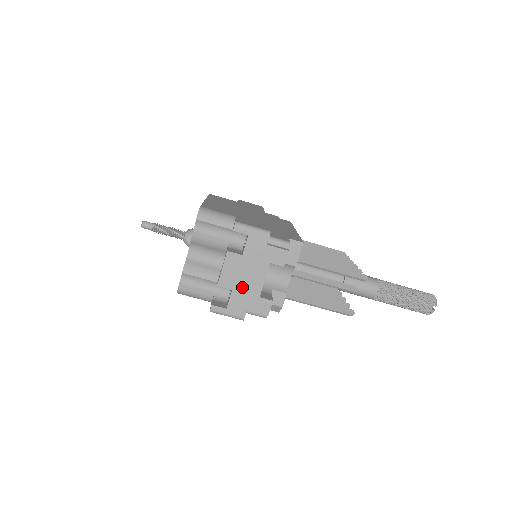
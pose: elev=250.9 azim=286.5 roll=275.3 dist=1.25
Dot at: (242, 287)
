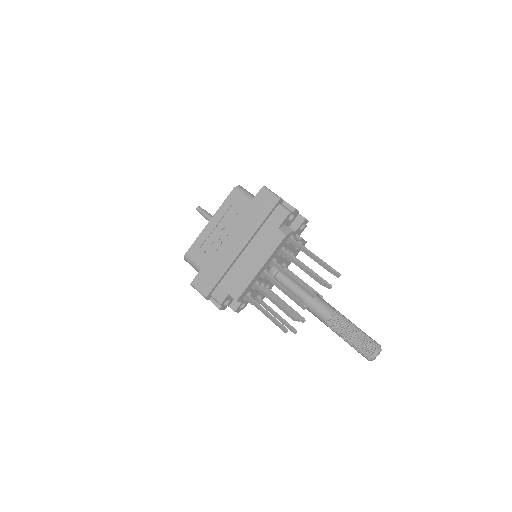
Dot at: occluded
